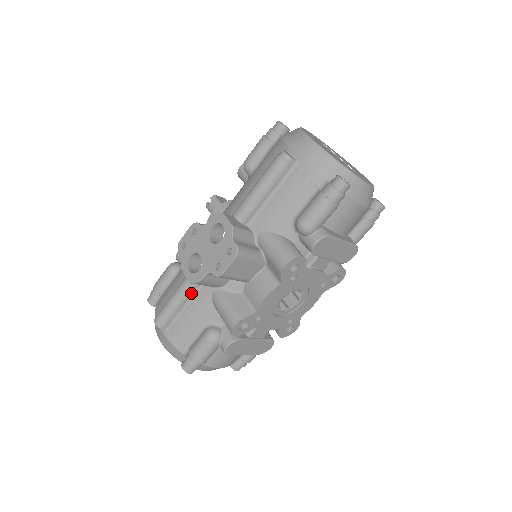
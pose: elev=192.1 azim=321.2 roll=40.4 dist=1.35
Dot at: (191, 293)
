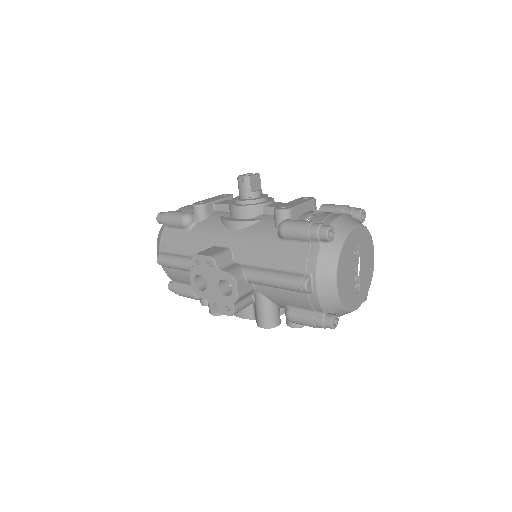
Dot at: occluded
